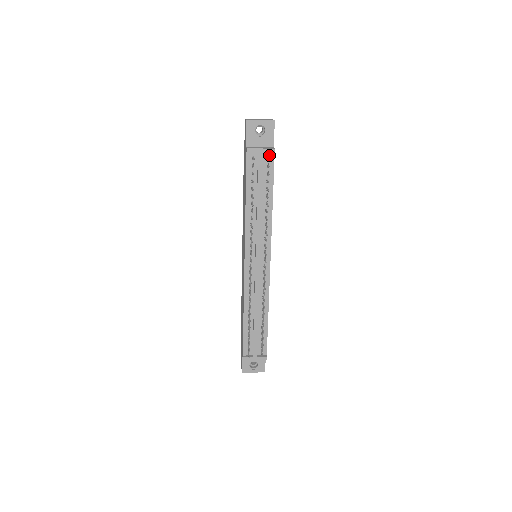
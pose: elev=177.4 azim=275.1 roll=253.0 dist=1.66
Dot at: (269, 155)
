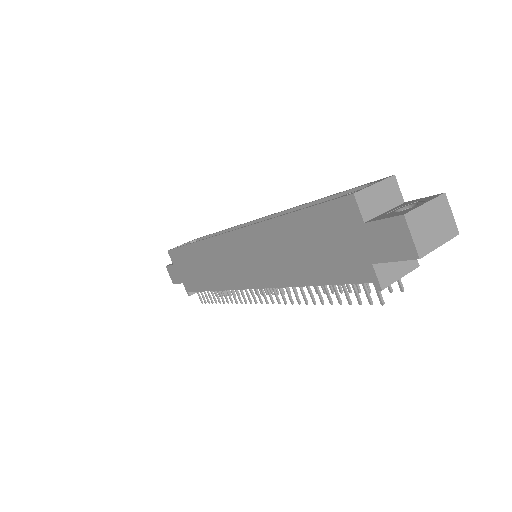
Dot at: occluded
